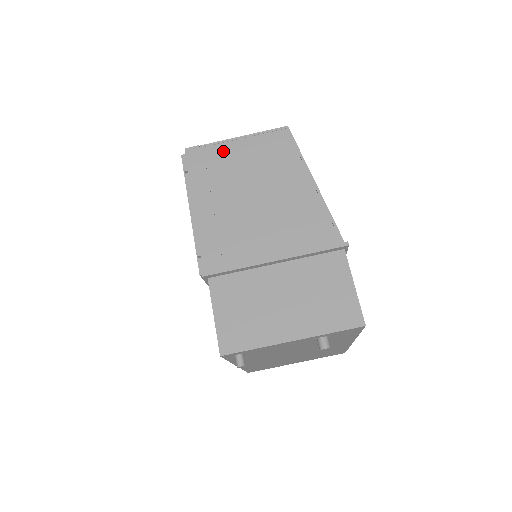
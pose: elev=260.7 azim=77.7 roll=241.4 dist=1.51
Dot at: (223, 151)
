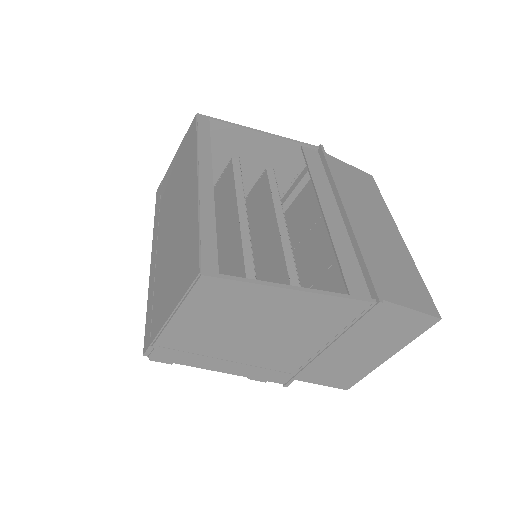
Dot at: (178, 335)
